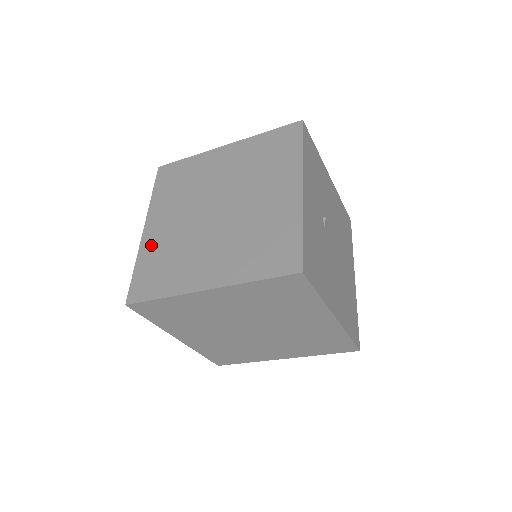
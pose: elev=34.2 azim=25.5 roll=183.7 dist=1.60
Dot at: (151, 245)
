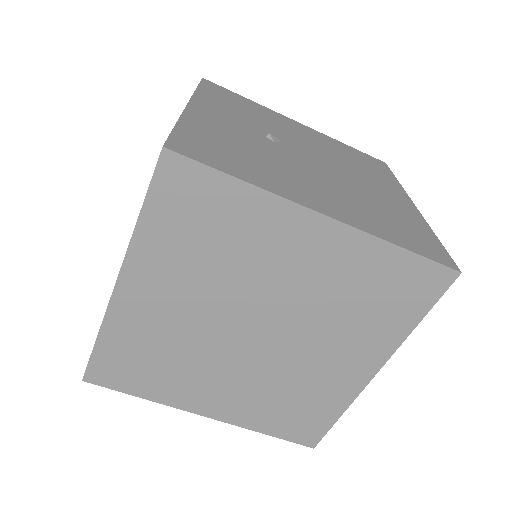
Dot at: occluded
